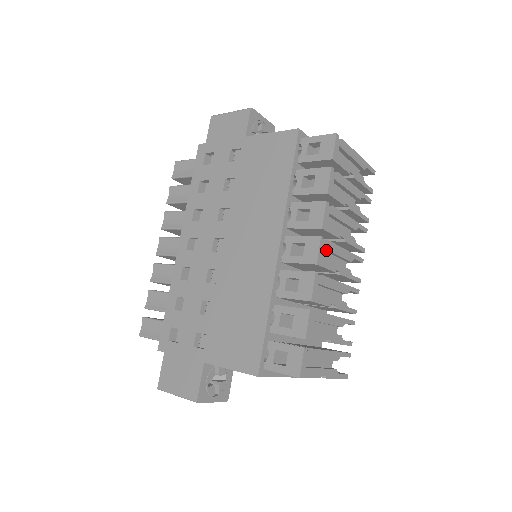
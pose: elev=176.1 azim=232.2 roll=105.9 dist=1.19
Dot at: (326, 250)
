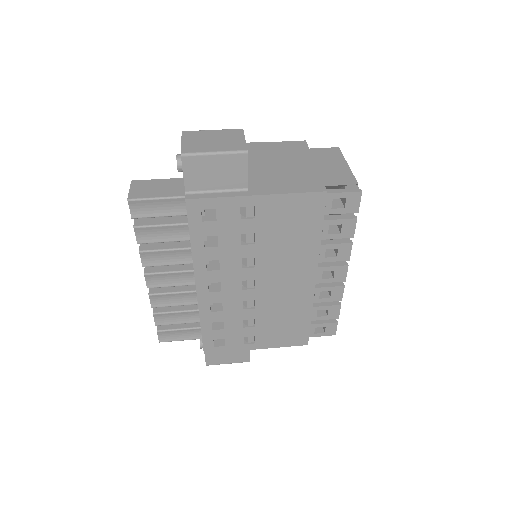
Dot at: occluded
